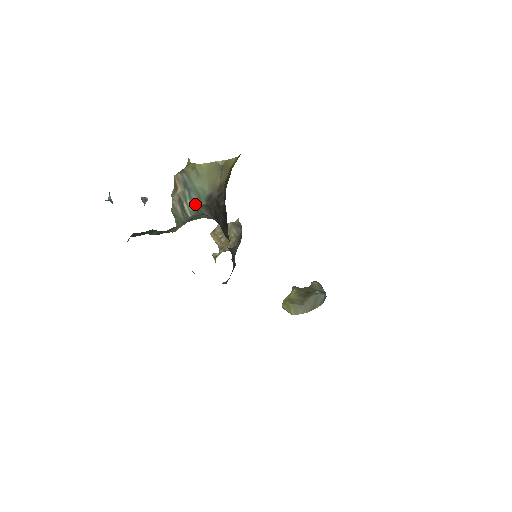
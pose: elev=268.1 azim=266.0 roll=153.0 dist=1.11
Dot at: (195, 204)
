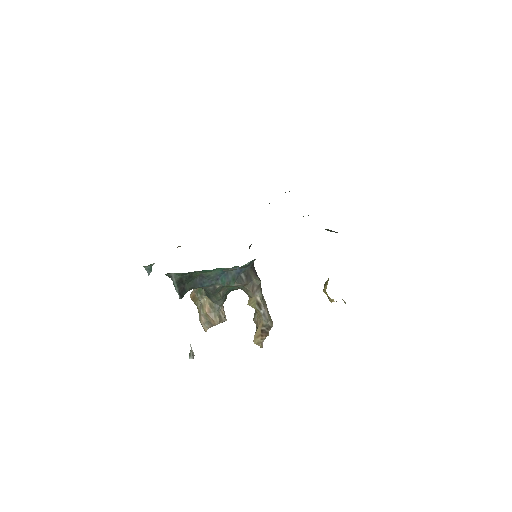
Dot at: occluded
